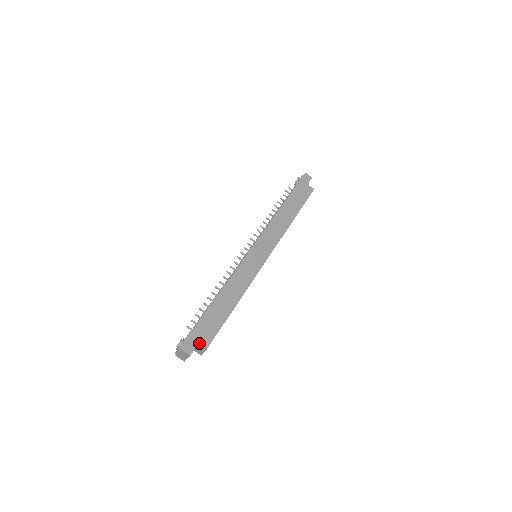
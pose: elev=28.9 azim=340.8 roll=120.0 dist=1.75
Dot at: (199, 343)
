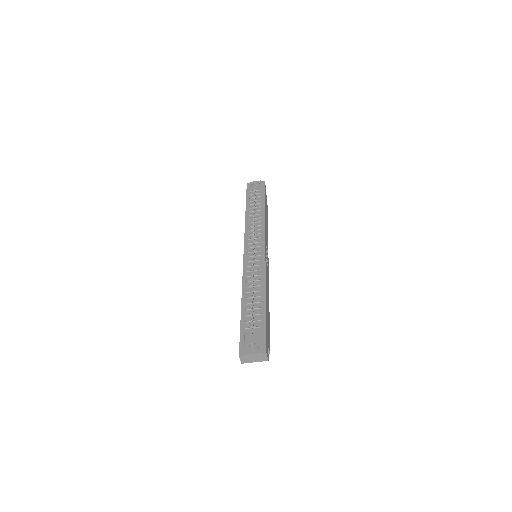
Dot at: (268, 348)
